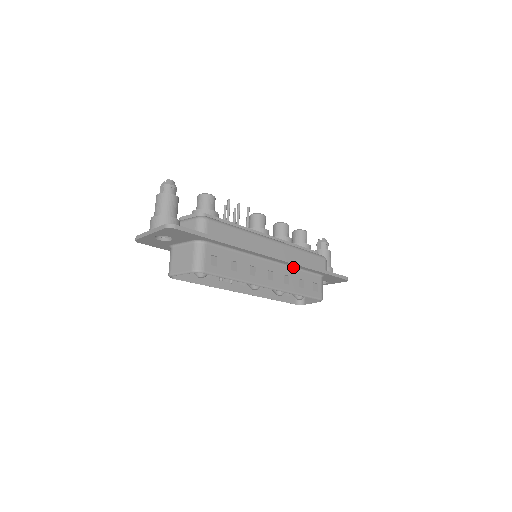
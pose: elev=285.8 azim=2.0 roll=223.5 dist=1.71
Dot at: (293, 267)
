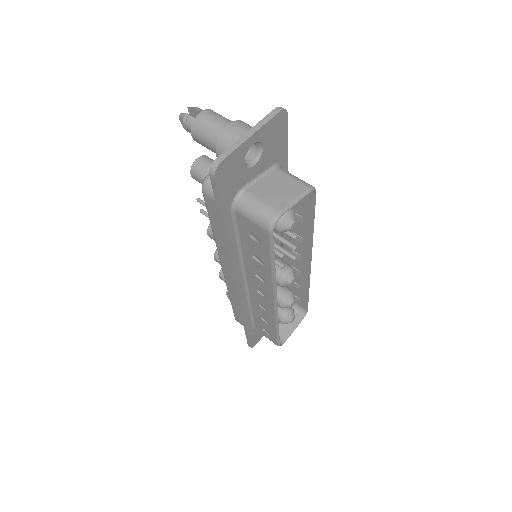
Dot at: occluded
